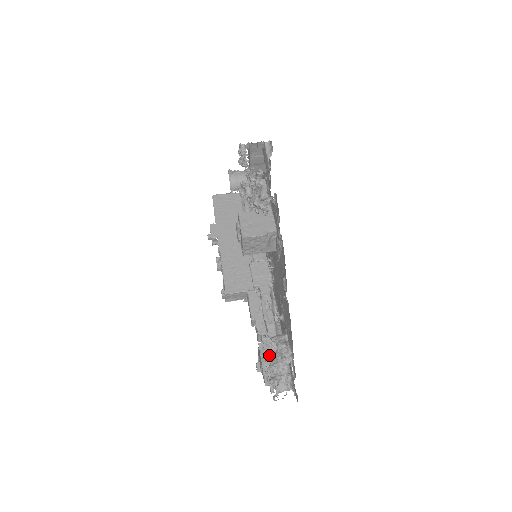
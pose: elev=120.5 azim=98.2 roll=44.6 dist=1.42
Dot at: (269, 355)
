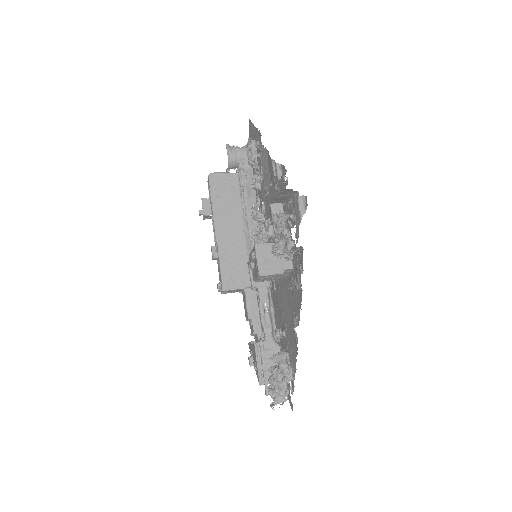
Dot at: (265, 359)
